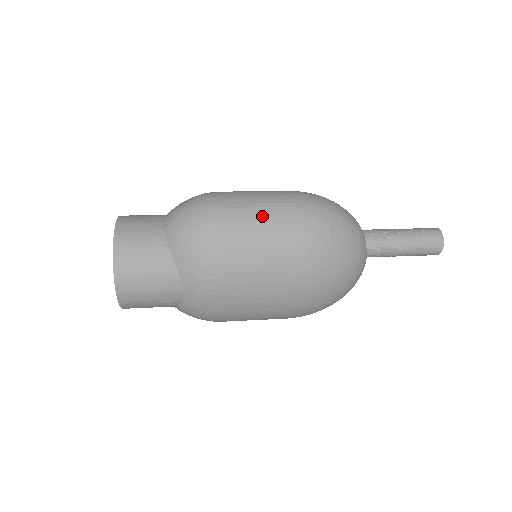
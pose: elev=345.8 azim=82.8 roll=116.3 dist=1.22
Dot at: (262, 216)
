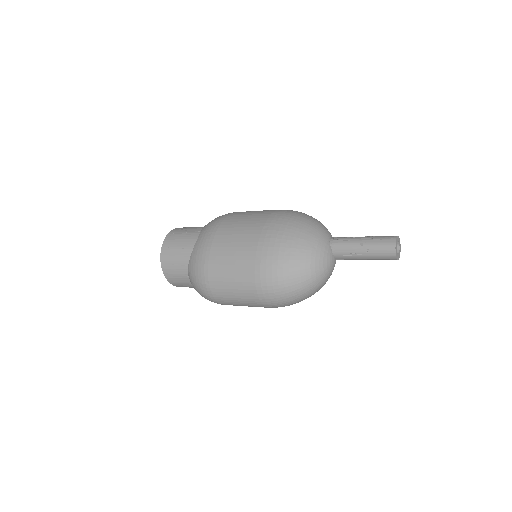
Dot at: occluded
